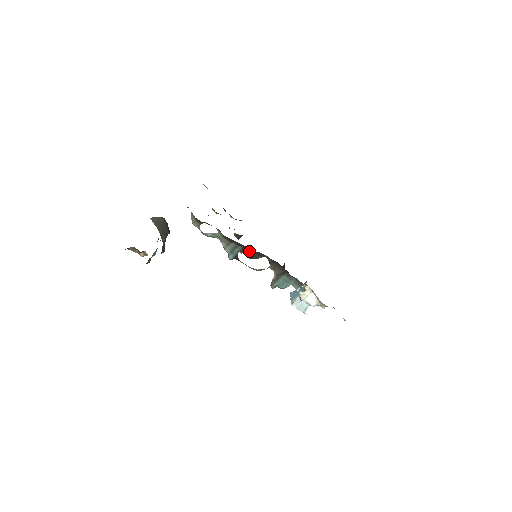
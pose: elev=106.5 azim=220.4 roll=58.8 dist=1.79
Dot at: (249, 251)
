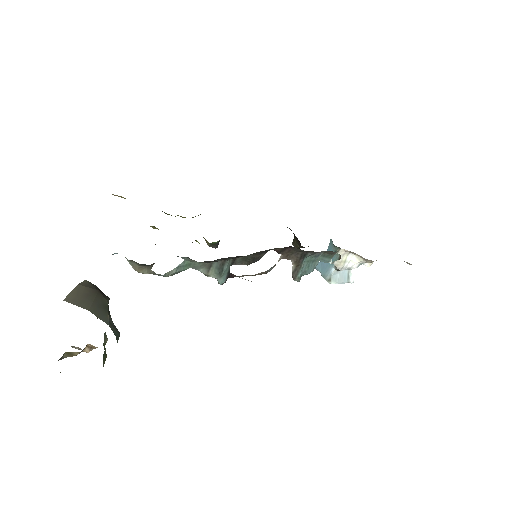
Dot at: (244, 257)
